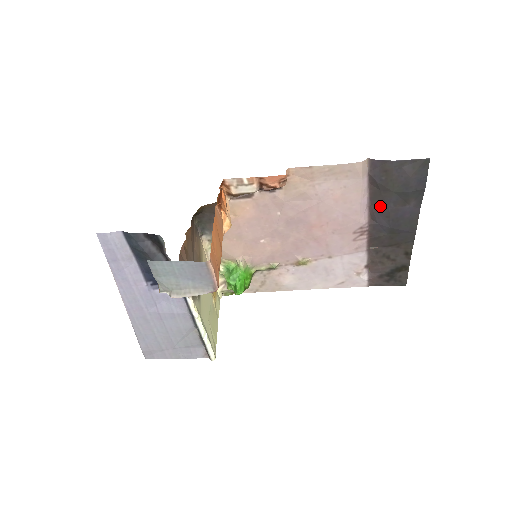
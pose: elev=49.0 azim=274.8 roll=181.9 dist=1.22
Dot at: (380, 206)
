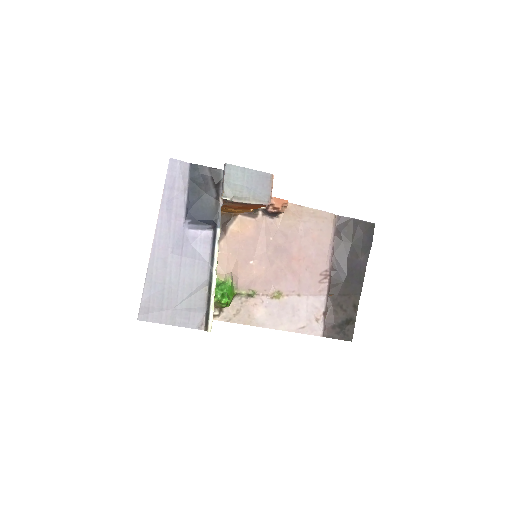
Dot at: (341, 255)
